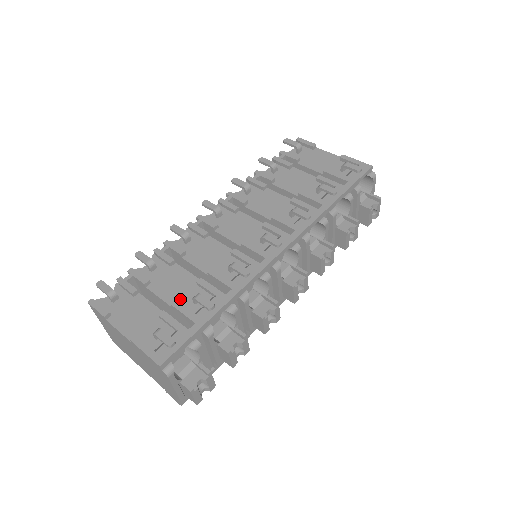
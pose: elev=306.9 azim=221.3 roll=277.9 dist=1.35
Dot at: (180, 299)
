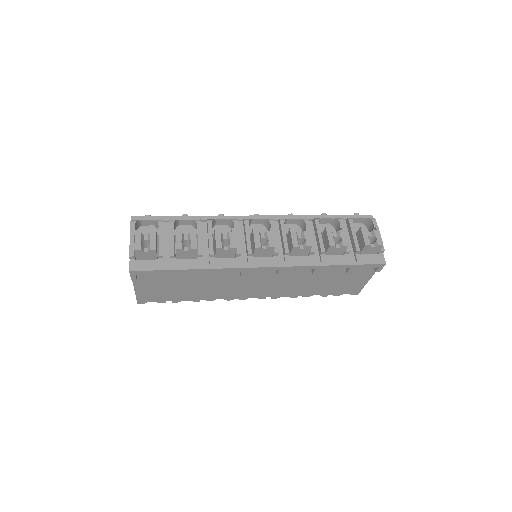
Dot at: occluded
